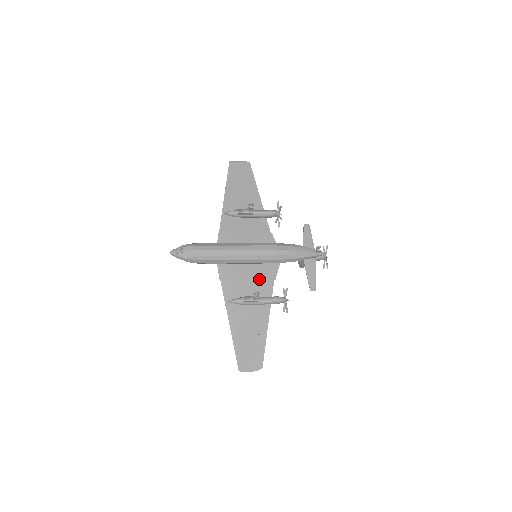
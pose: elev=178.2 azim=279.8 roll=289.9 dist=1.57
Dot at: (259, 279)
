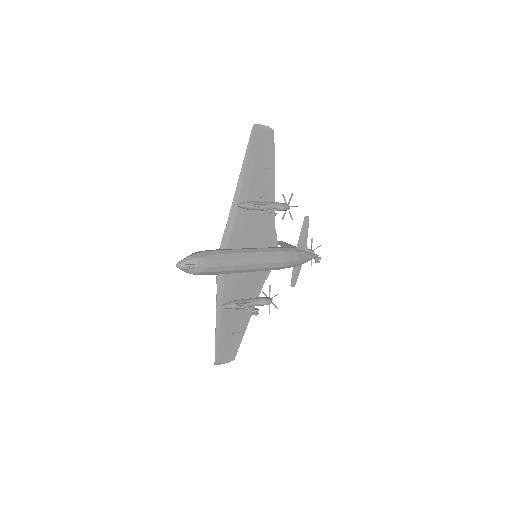
Dot at: (253, 281)
